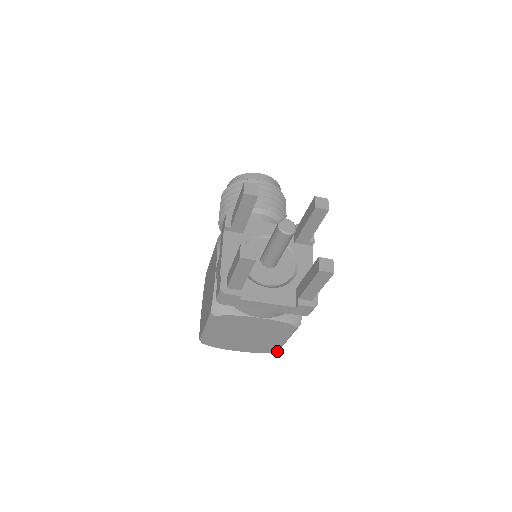
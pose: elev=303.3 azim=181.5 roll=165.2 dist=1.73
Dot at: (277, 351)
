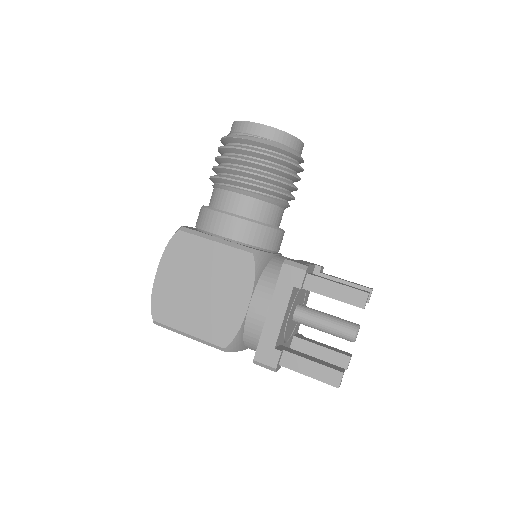
Dot at: occluded
